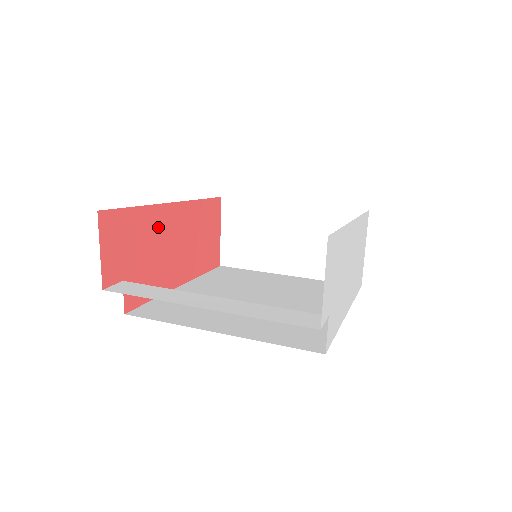
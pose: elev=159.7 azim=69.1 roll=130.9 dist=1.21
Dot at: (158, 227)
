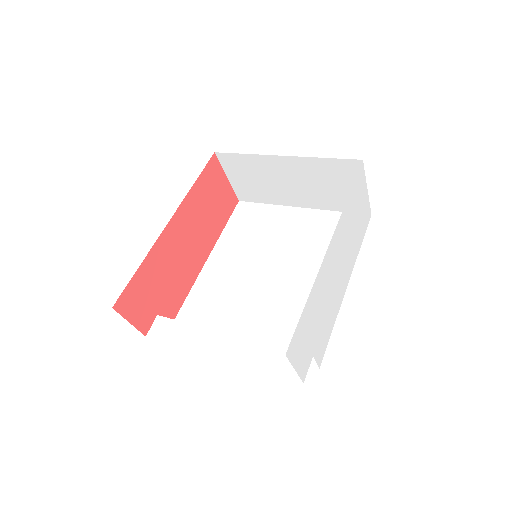
Dot at: (166, 253)
